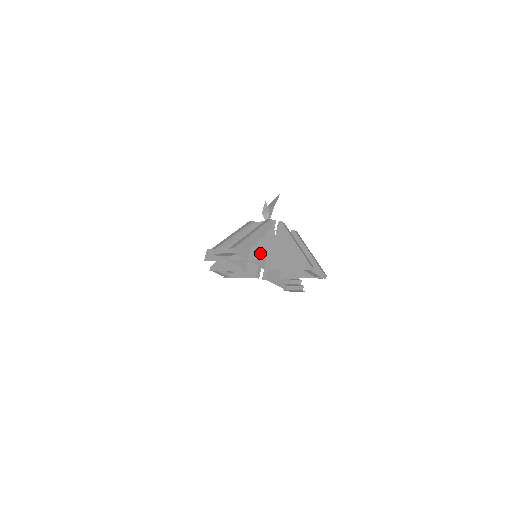
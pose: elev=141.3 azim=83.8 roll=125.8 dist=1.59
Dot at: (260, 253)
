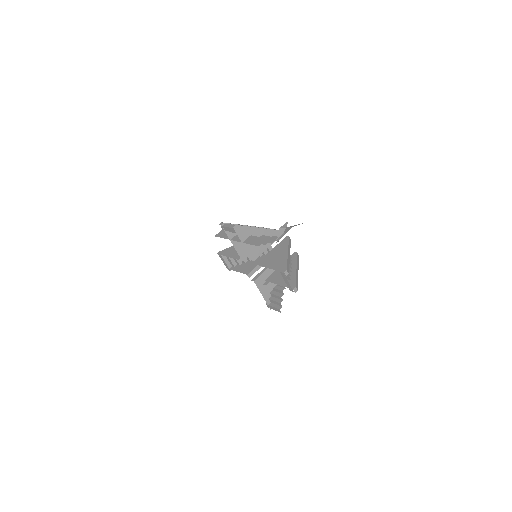
Dot at: (254, 241)
